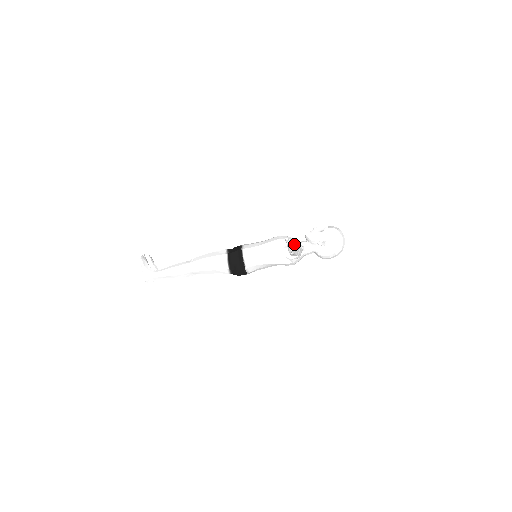
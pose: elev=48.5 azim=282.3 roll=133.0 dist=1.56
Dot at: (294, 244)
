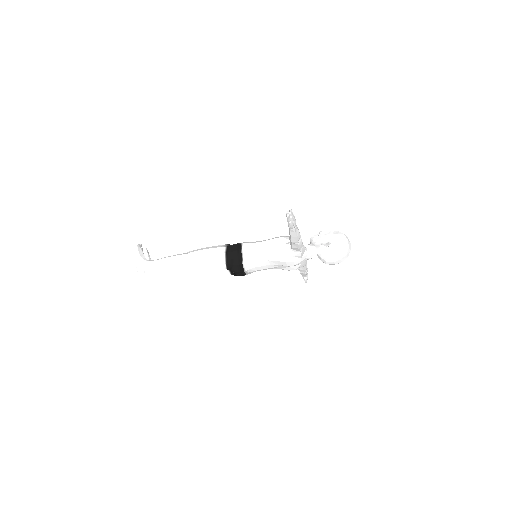
Dot at: (294, 217)
